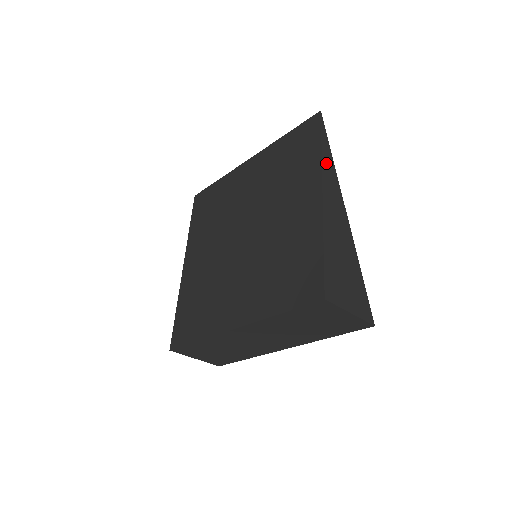
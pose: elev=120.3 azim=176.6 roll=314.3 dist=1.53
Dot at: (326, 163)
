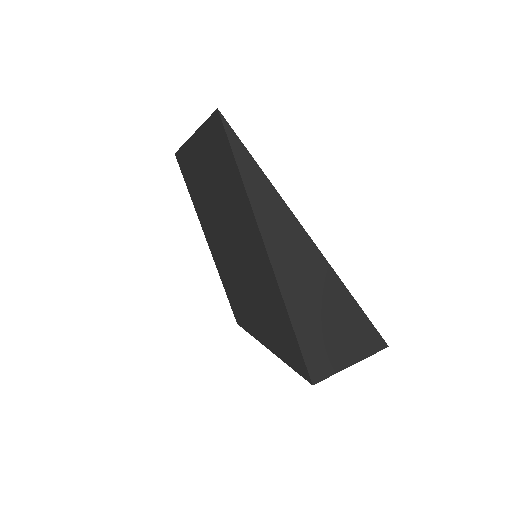
Dot at: (258, 199)
